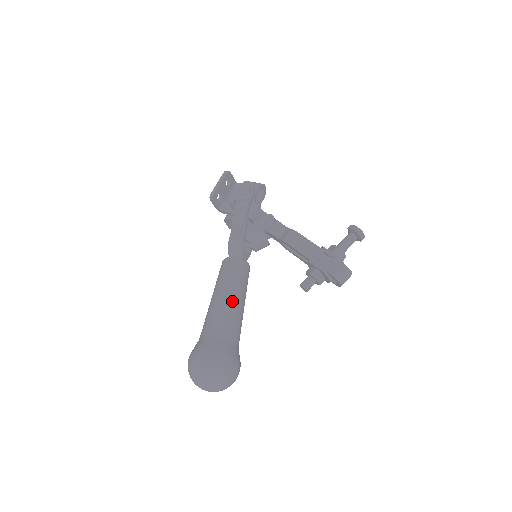
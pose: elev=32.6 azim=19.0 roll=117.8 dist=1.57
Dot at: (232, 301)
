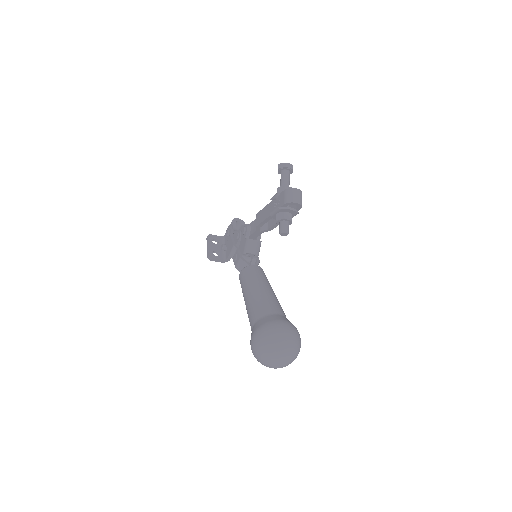
Dot at: (254, 293)
